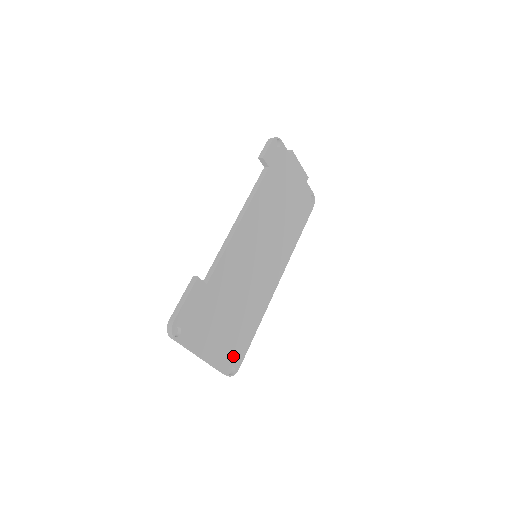
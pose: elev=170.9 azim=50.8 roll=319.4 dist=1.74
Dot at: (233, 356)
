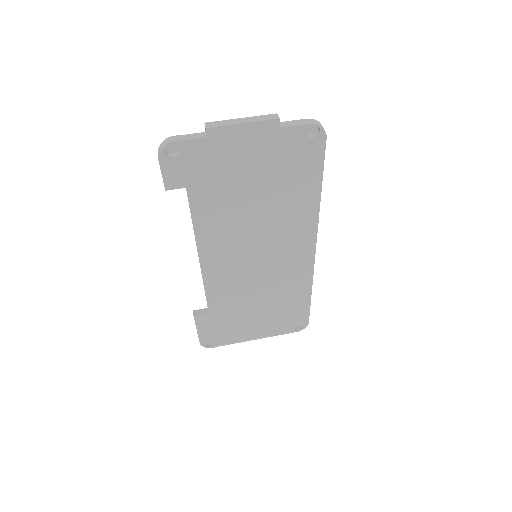
Dot at: (292, 322)
